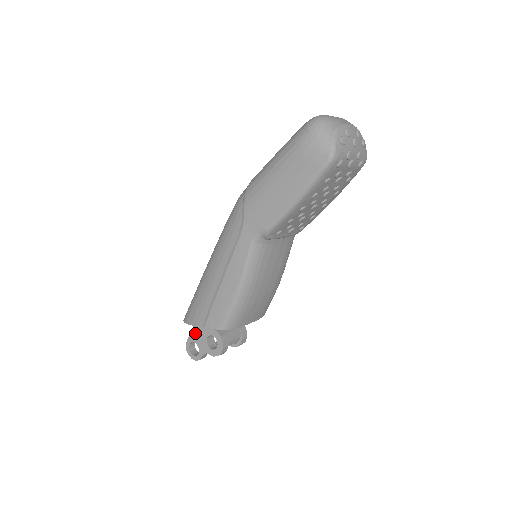
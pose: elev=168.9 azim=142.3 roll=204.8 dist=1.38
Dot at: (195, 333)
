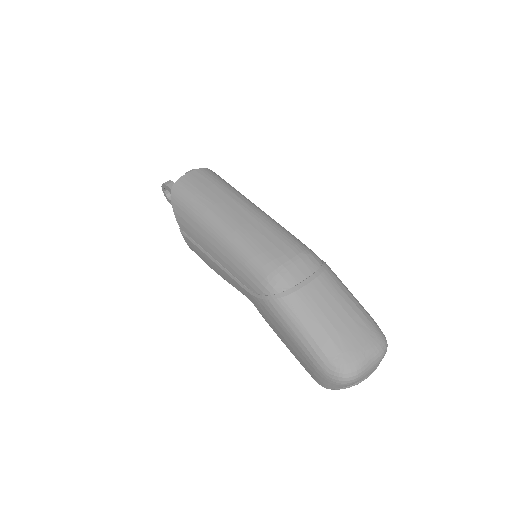
Dot at: occluded
